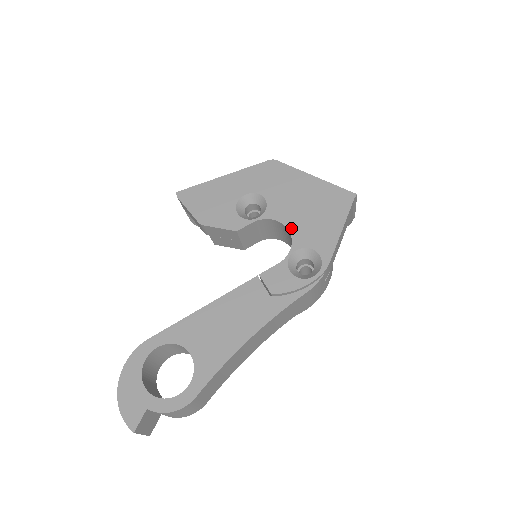
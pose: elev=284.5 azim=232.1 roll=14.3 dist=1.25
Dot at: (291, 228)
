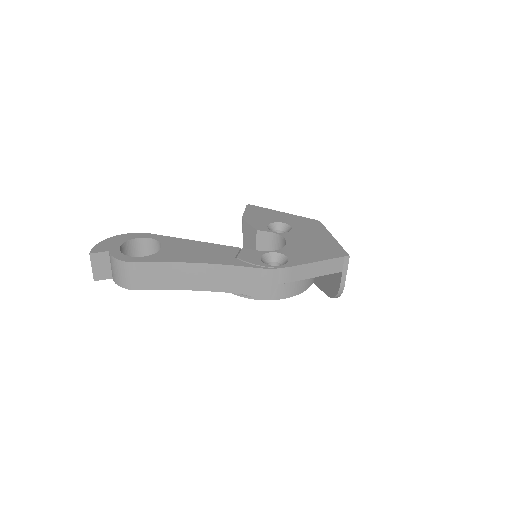
Dot at: (288, 245)
